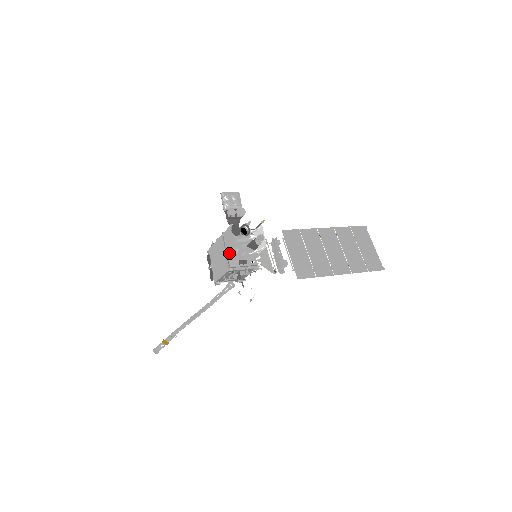
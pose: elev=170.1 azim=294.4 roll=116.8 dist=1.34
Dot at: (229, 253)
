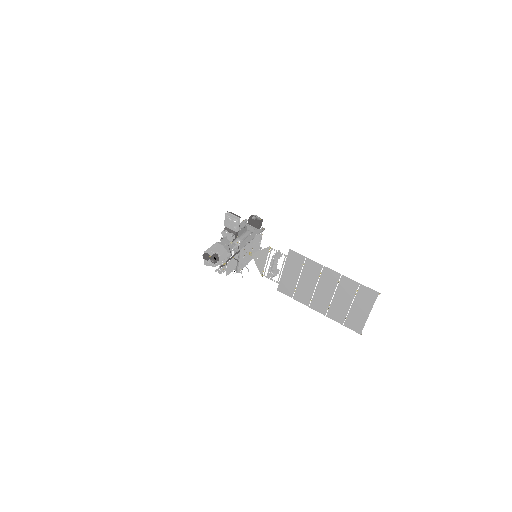
Dot at: occluded
